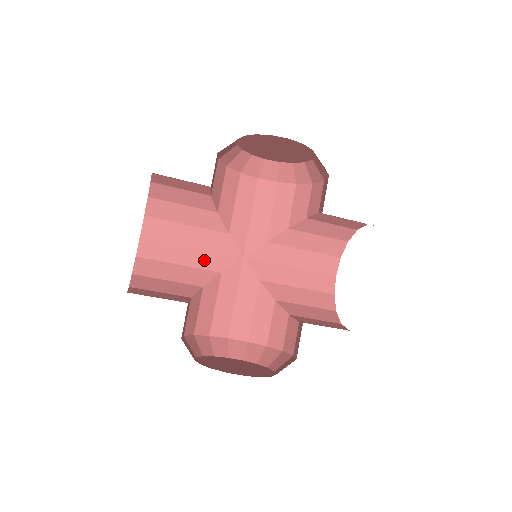
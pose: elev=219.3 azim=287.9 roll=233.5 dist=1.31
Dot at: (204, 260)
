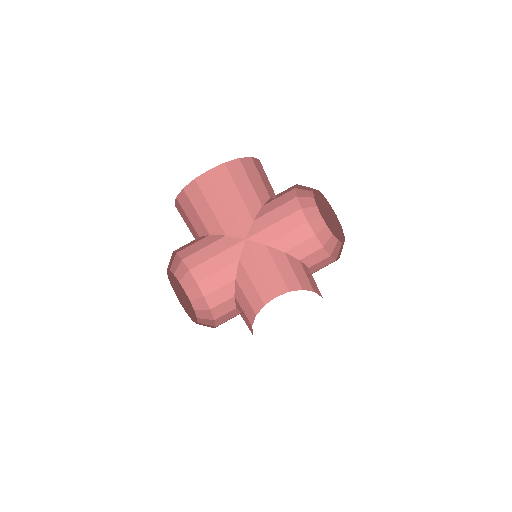
Dot at: (225, 219)
